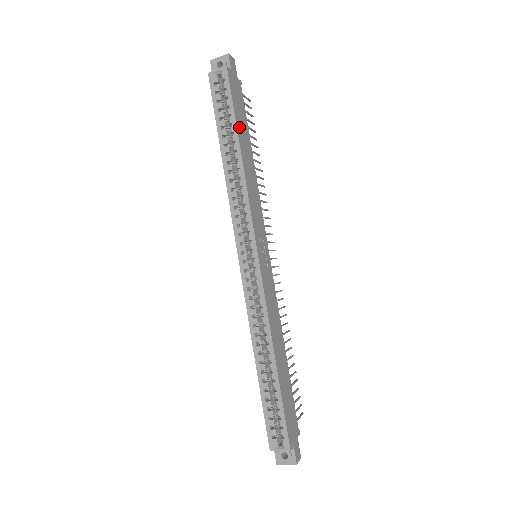
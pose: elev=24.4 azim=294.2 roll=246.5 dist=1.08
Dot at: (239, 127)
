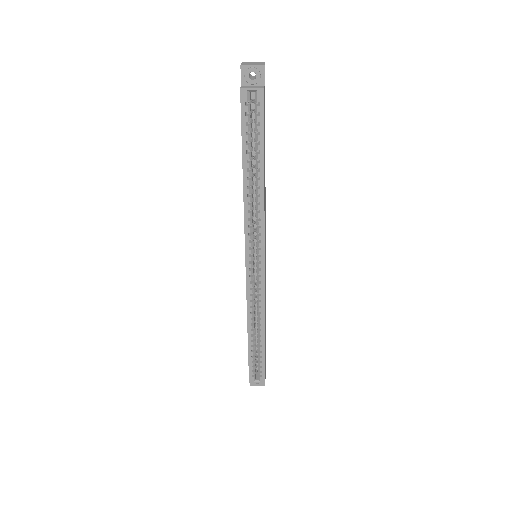
Dot at: (264, 152)
